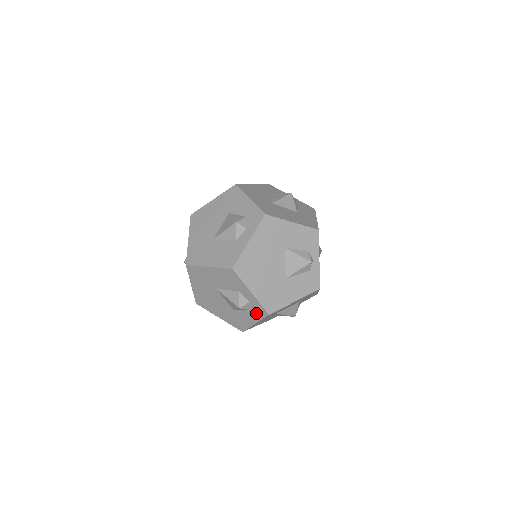
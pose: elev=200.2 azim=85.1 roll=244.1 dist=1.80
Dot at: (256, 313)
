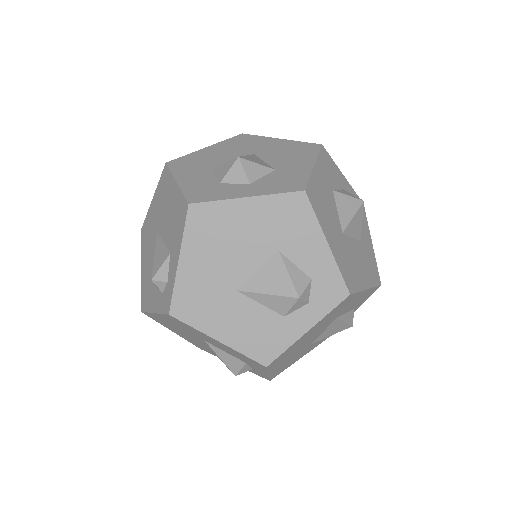
Dot at: (249, 370)
